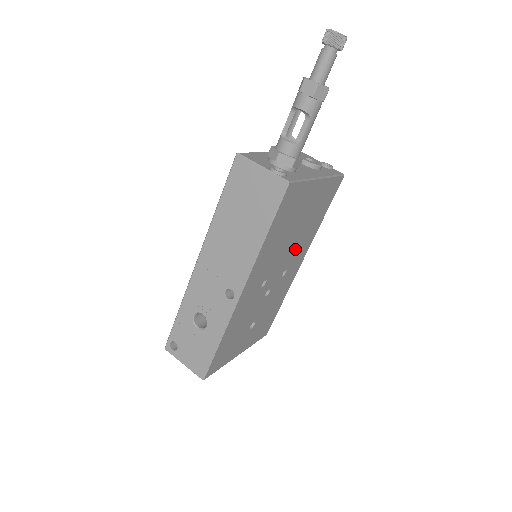
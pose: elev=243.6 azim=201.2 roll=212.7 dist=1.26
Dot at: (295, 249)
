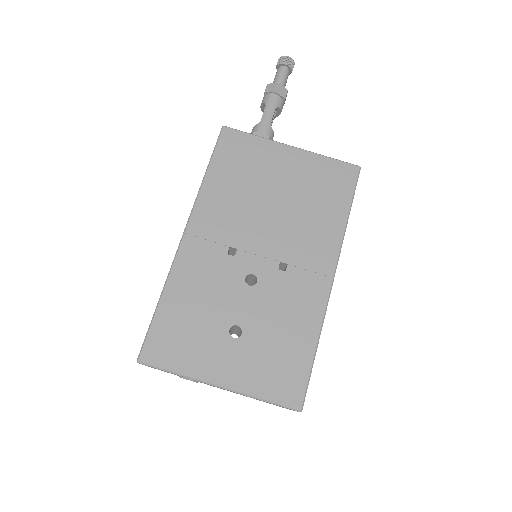
Dot at: (292, 234)
